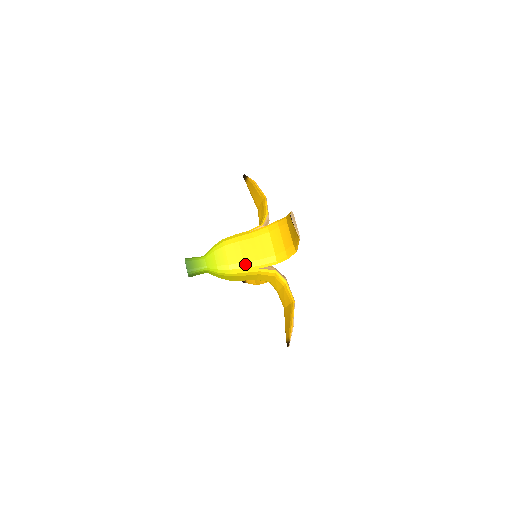
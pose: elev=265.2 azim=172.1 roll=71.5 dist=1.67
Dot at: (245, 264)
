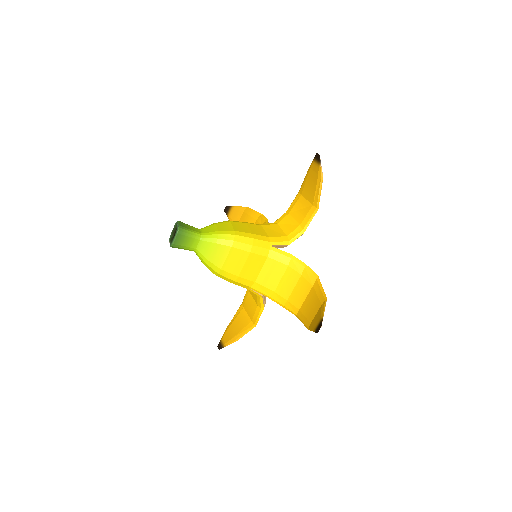
Dot at: (238, 278)
